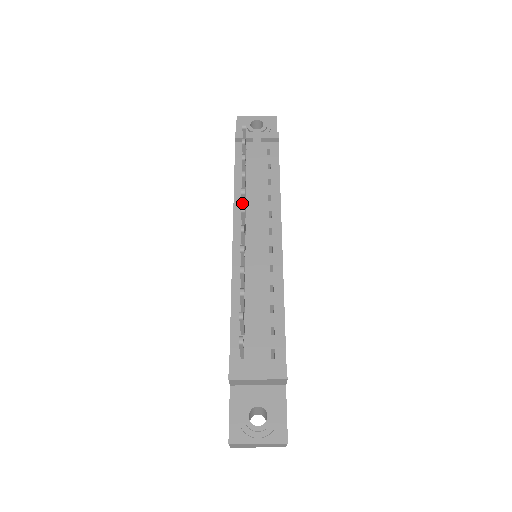
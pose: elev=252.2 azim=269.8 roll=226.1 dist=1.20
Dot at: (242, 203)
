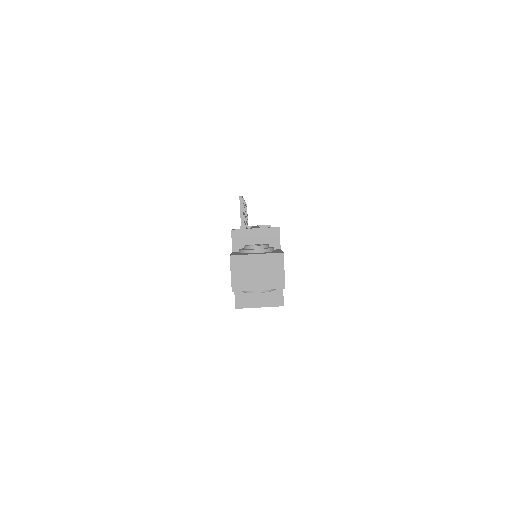
Dot at: occluded
